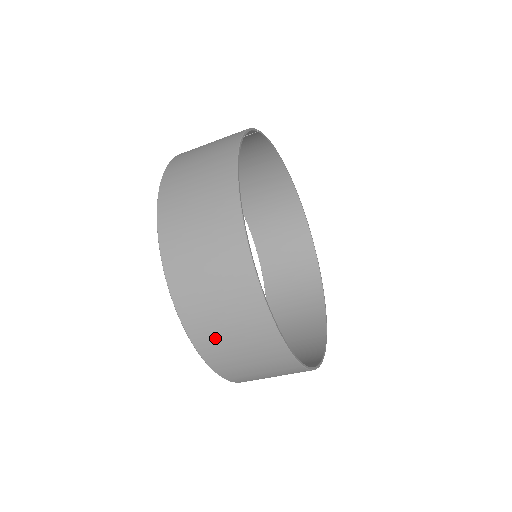
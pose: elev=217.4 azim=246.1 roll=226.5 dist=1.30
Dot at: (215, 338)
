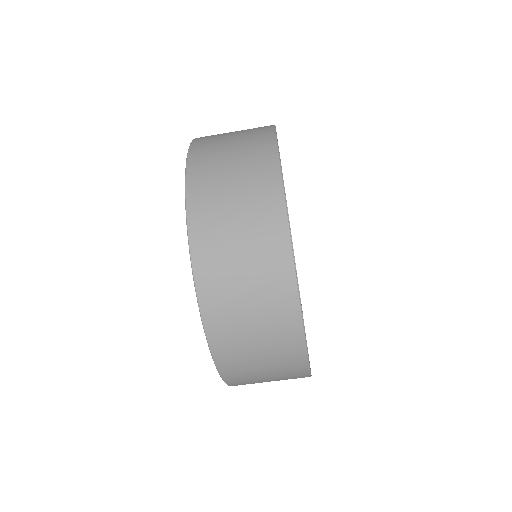
Dot at: (220, 260)
